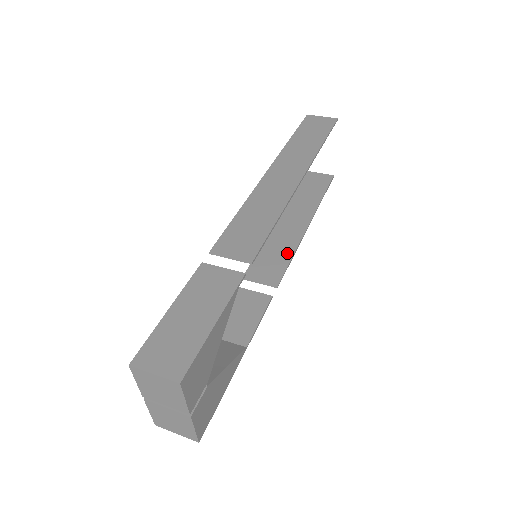
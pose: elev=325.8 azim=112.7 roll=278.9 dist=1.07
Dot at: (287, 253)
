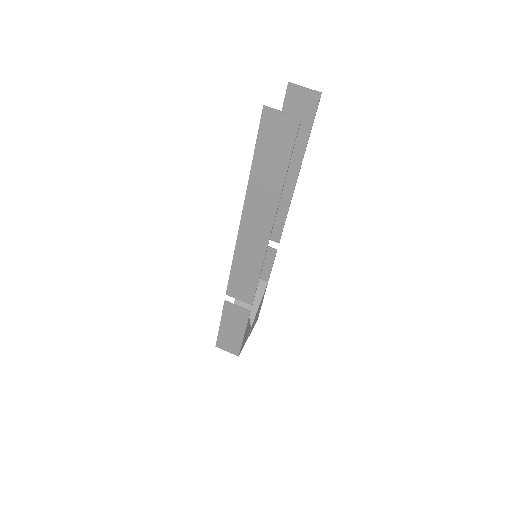
Dot at: (282, 213)
